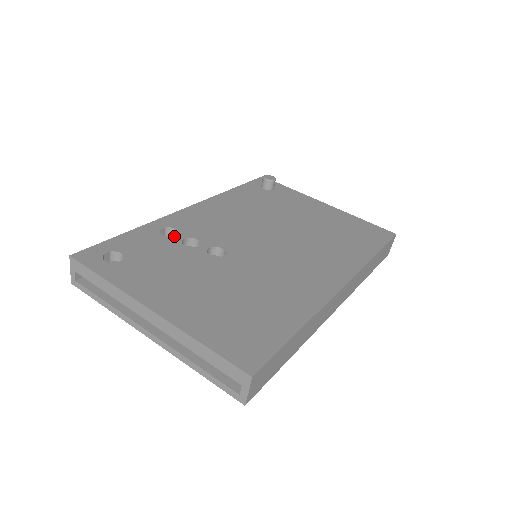
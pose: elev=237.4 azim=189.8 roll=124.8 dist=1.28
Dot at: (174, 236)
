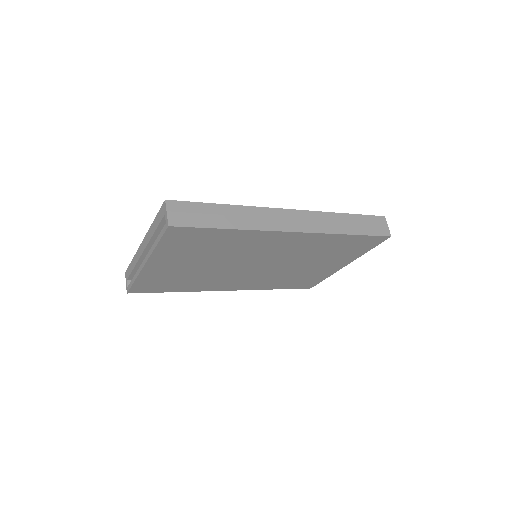
Dot at: occluded
